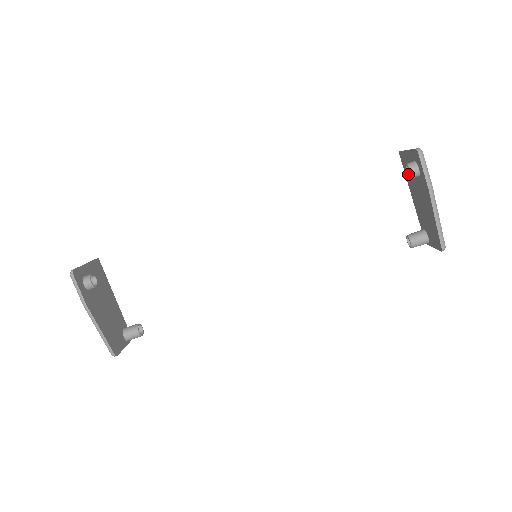
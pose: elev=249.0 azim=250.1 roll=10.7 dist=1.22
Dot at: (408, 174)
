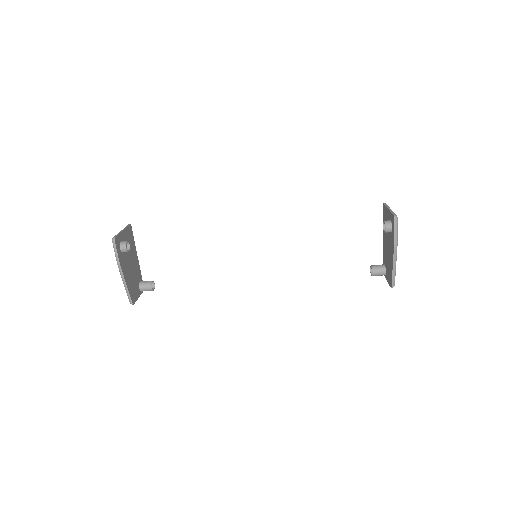
Dot at: (384, 228)
